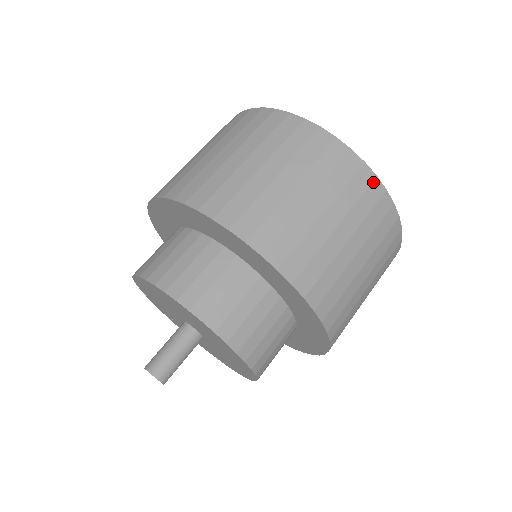
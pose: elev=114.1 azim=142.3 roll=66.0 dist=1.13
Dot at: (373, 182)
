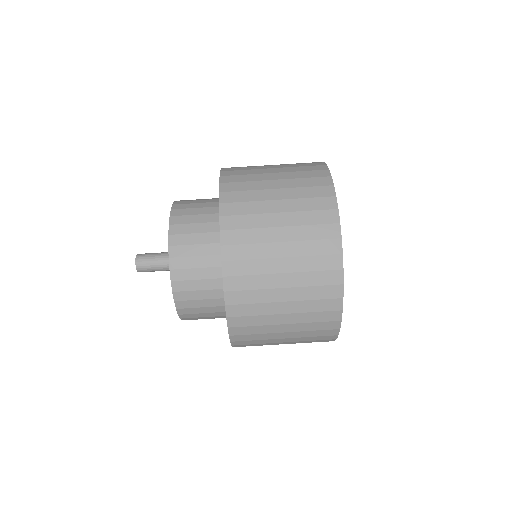
Dot at: (336, 311)
